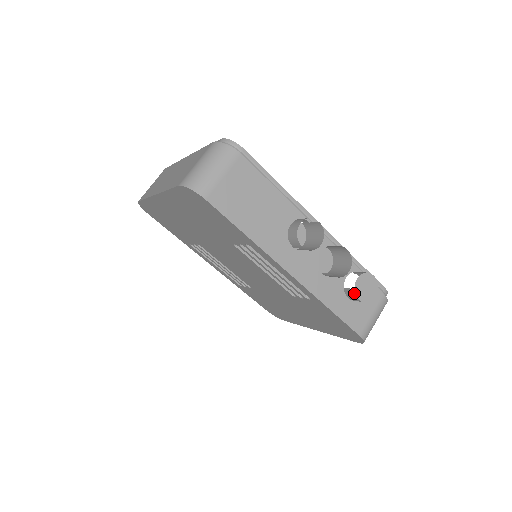
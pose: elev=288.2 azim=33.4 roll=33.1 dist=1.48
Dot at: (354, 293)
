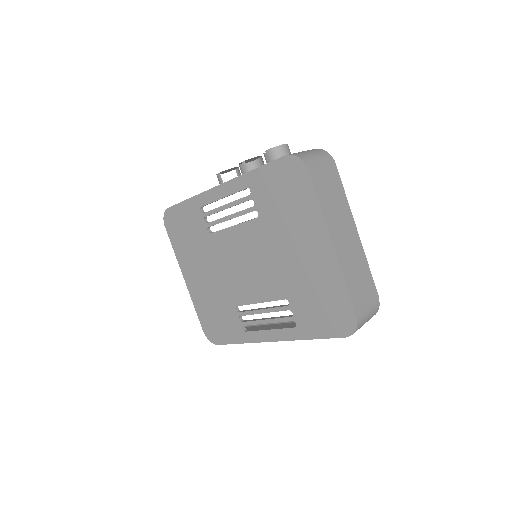
Dot at: occluded
